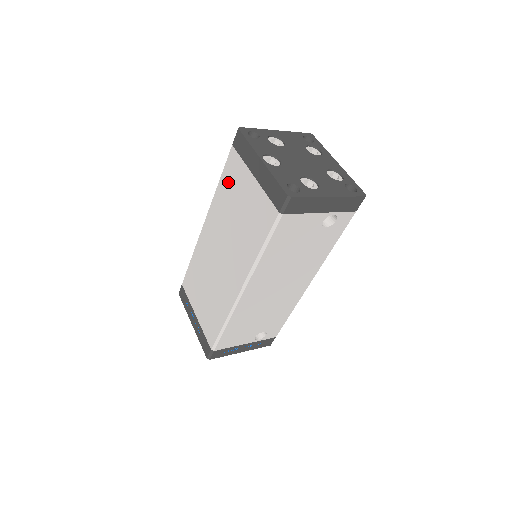
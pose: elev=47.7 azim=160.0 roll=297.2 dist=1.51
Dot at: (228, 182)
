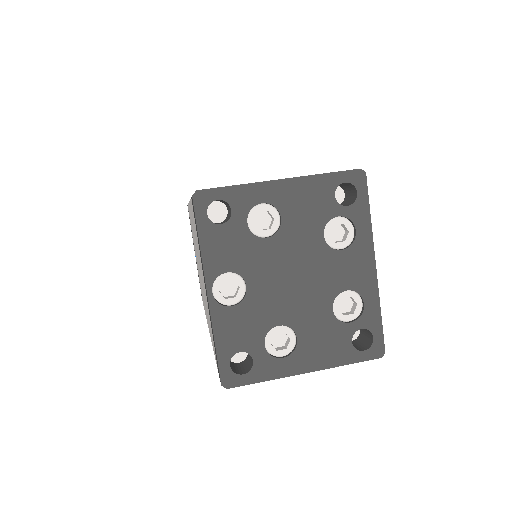
Dot at: (194, 225)
